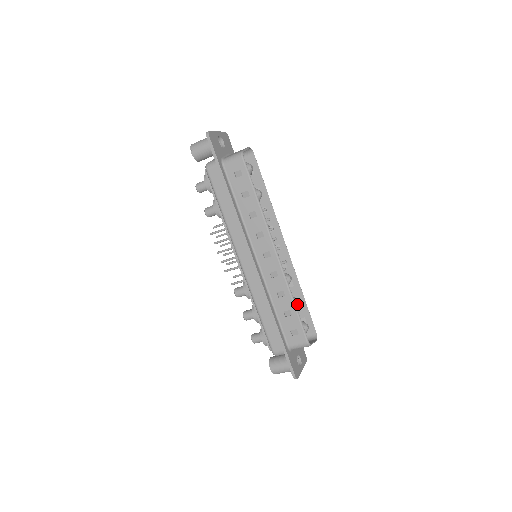
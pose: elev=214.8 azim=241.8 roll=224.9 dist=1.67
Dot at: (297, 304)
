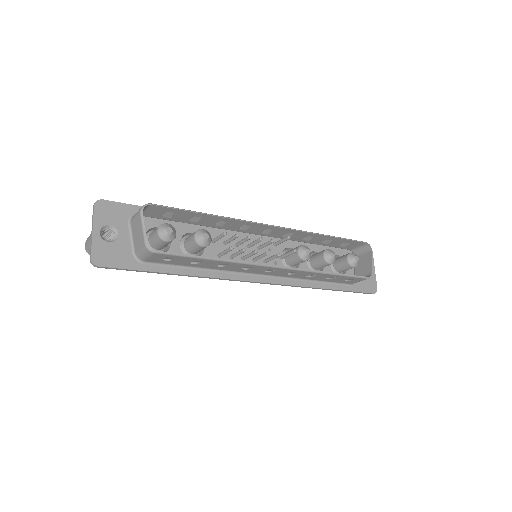
Dot at: (332, 260)
